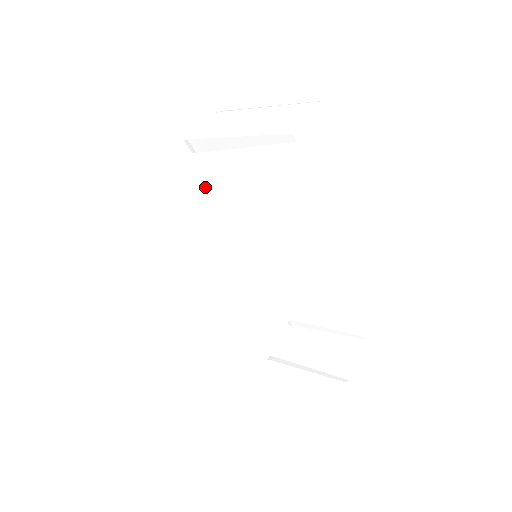
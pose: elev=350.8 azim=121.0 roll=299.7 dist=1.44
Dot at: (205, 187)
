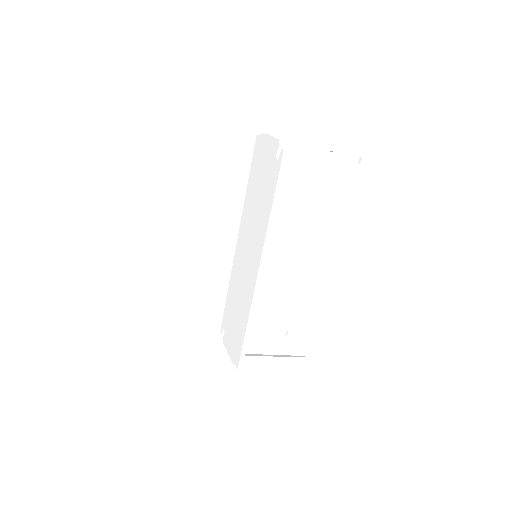
Dot at: occluded
